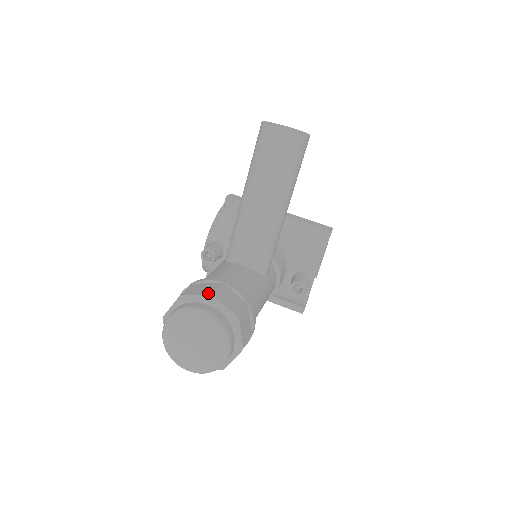
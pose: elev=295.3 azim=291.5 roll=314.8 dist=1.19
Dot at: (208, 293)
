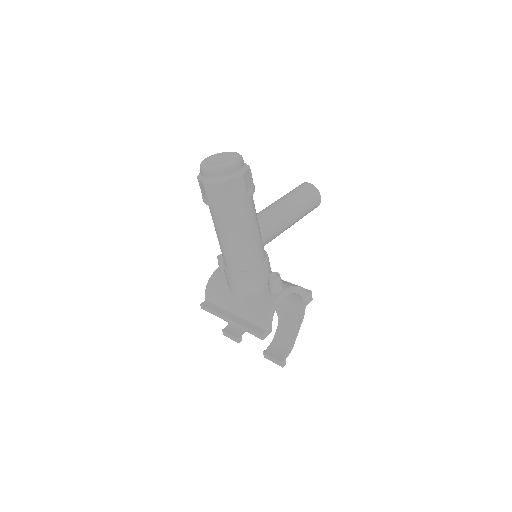
Dot at: occluded
